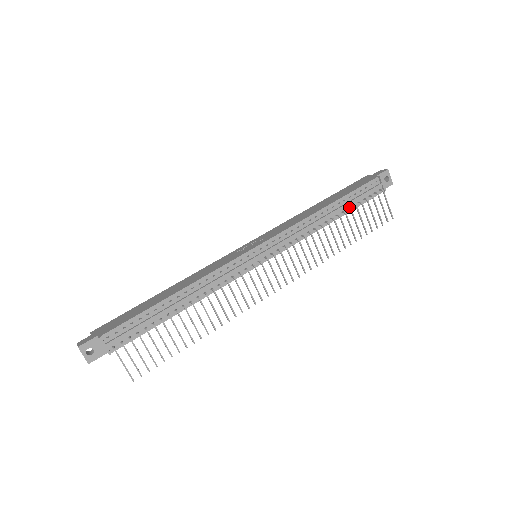
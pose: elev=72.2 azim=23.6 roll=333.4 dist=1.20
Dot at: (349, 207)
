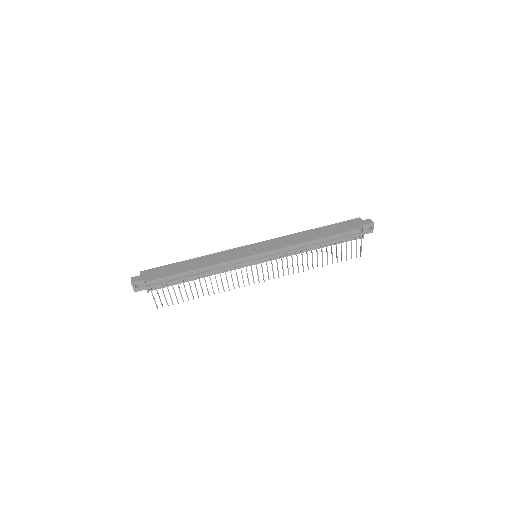
Dot at: (332, 243)
